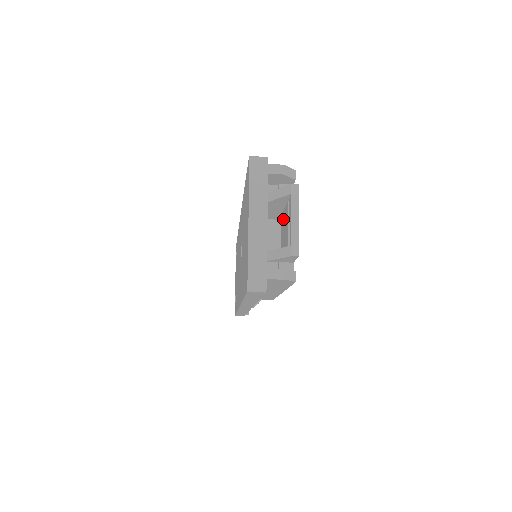
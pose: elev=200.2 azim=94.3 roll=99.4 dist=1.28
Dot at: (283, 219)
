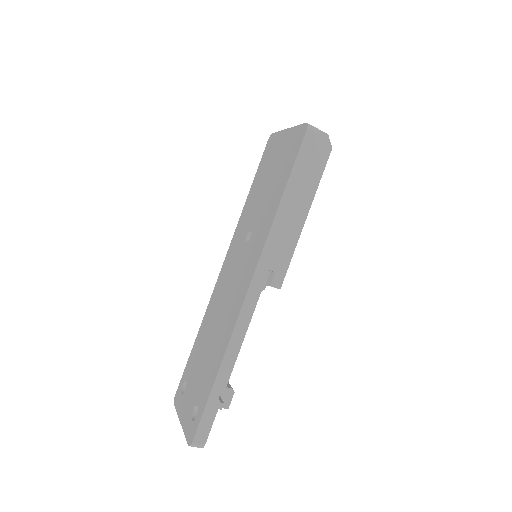
Dot at: occluded
